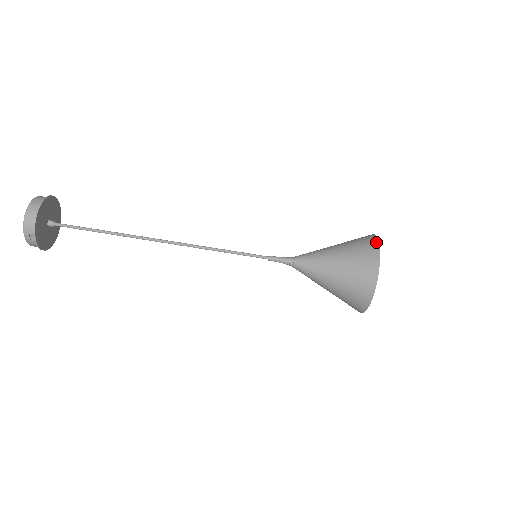
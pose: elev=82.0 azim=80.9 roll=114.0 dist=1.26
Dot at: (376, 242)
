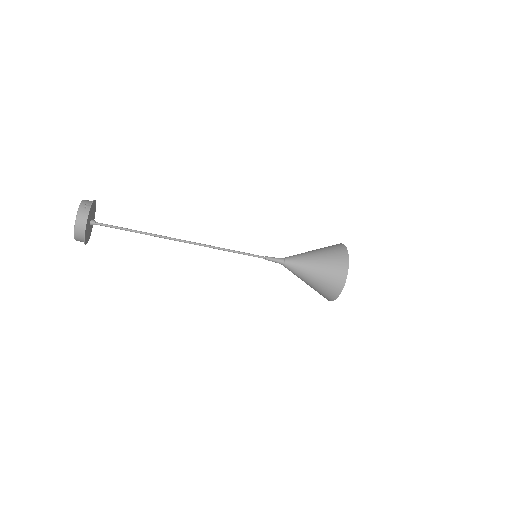
Dot at: (337, 295)
